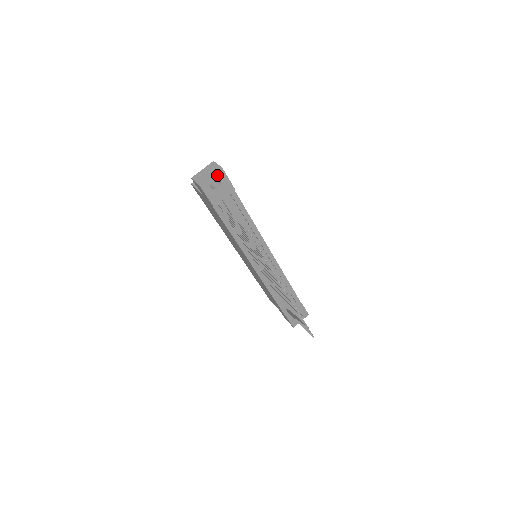
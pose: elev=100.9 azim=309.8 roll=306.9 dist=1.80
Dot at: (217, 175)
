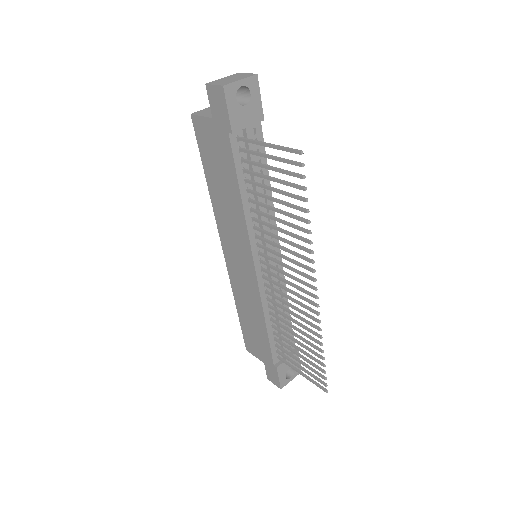
Dot at: (248, 83)
